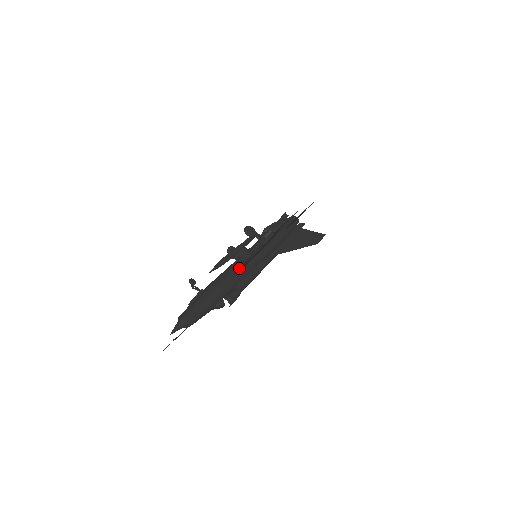
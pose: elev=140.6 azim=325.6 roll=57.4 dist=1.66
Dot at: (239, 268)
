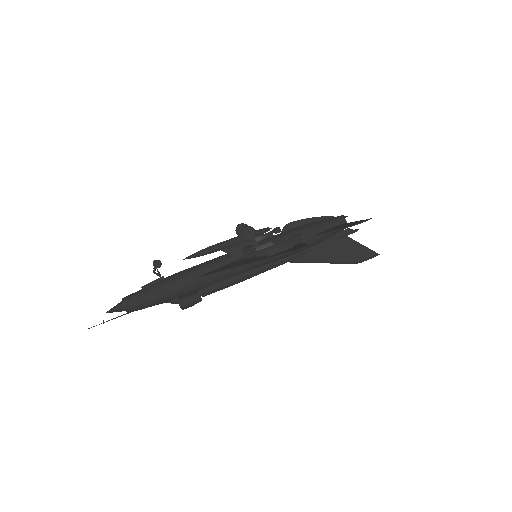
Dot at: occluded
